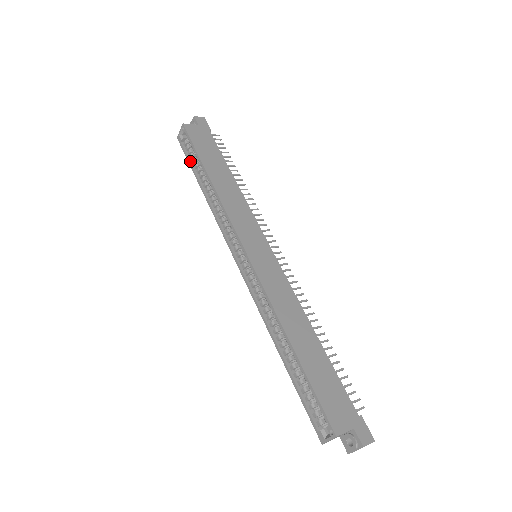
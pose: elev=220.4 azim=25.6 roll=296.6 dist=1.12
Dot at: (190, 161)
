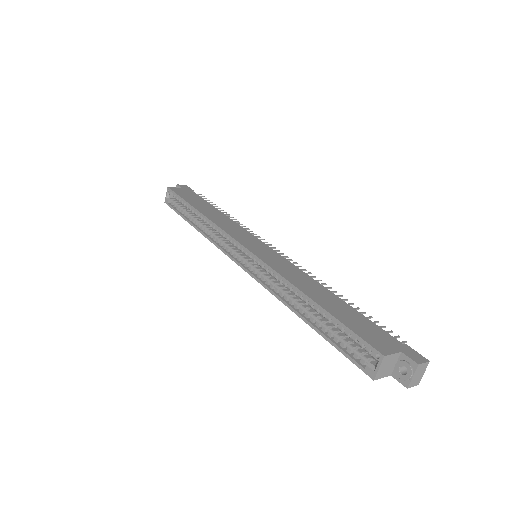
Dot at: (179, 212)
